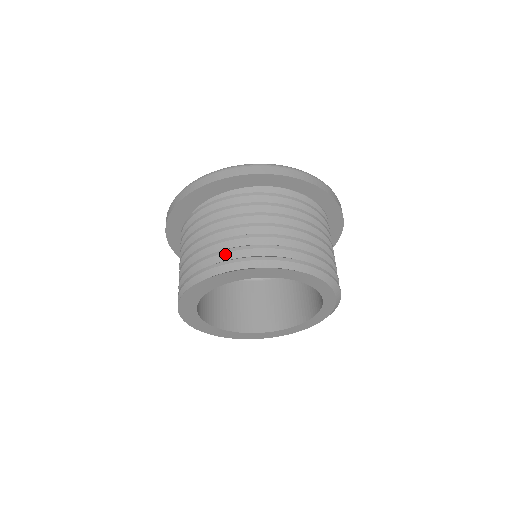
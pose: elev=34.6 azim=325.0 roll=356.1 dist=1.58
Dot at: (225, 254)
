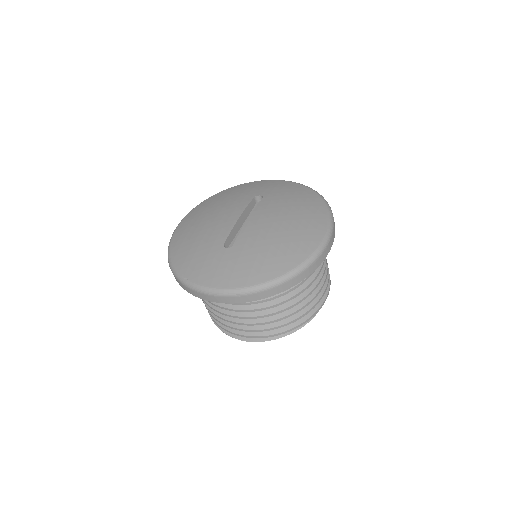
Dot at: (276, 329)
